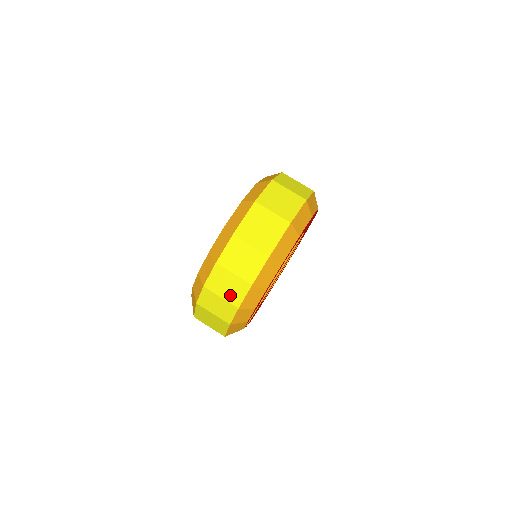
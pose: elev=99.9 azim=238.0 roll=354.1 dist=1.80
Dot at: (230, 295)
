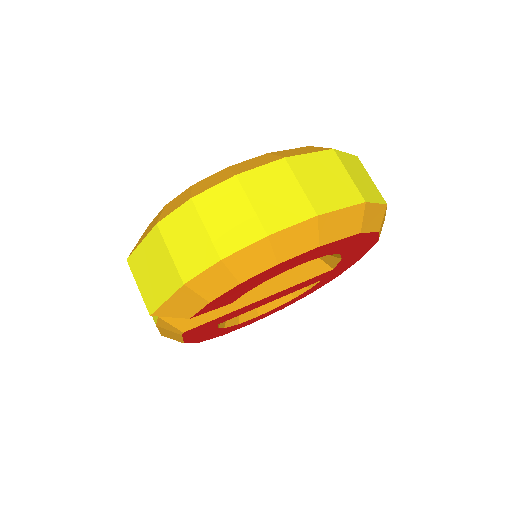
Dot at: (223, 232)
